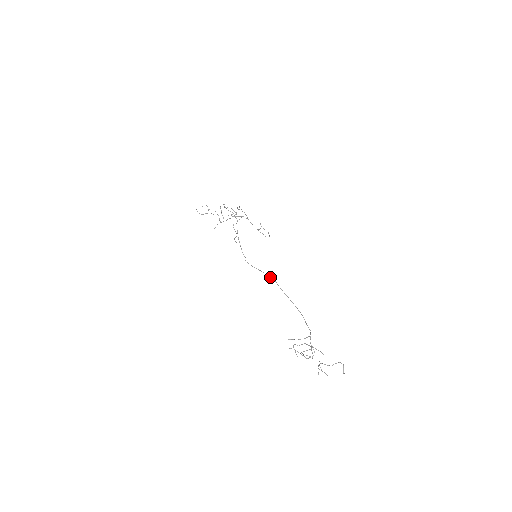
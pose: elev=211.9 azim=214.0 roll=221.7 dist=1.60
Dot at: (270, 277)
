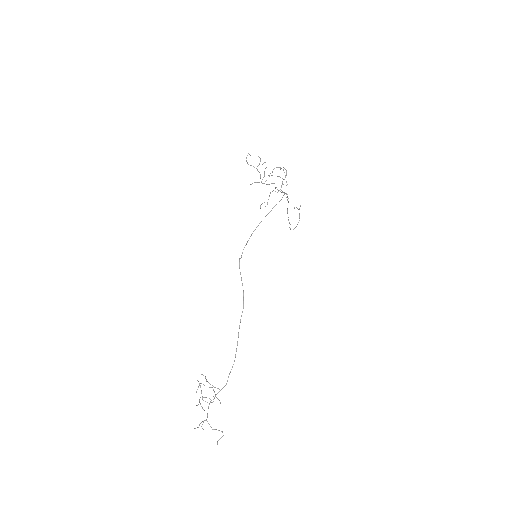
Dot at: occluded
